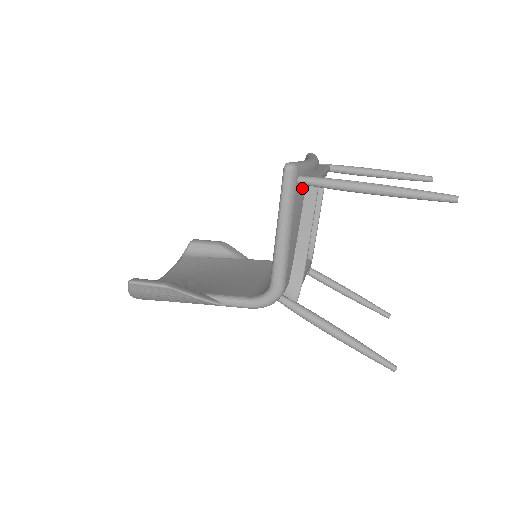
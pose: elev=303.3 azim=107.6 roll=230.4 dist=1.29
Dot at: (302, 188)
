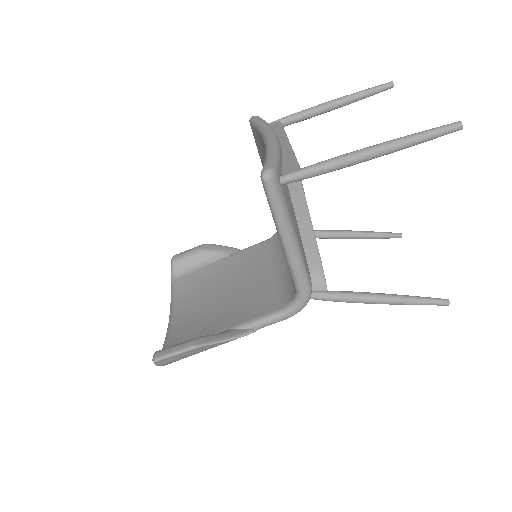
Dot at: occluded
